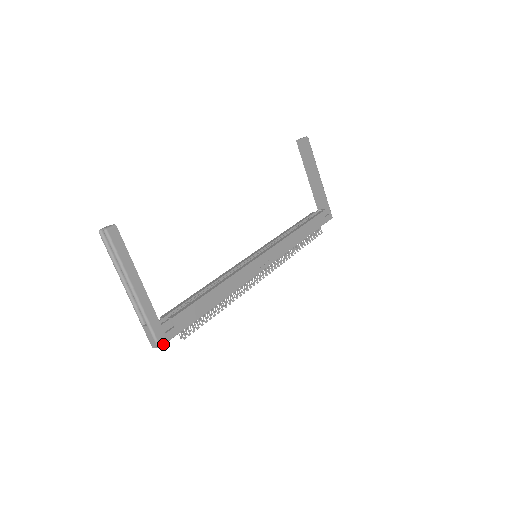
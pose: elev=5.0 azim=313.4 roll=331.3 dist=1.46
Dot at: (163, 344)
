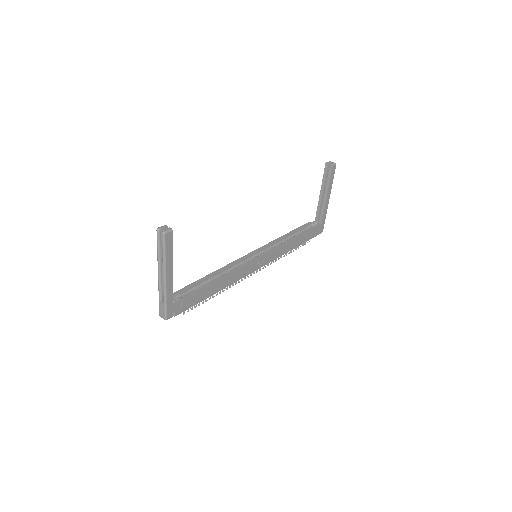
Dot at: (169, 318)
